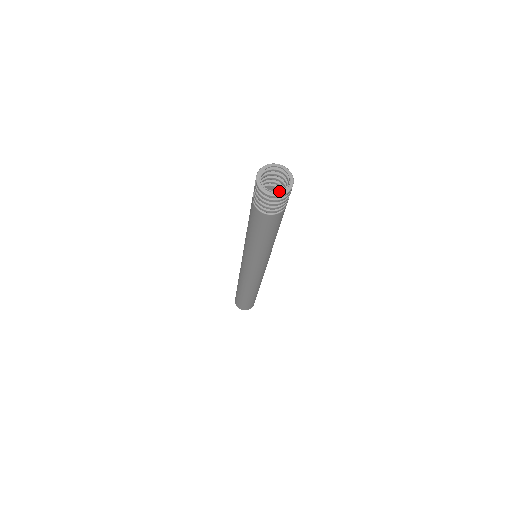
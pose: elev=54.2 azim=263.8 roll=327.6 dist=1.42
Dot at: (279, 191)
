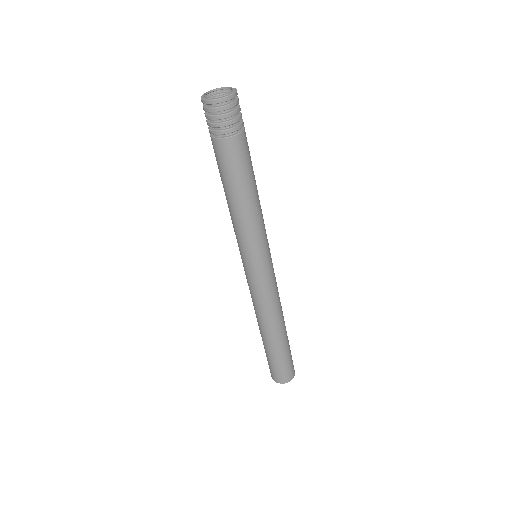
Dot at: (222, 95)
